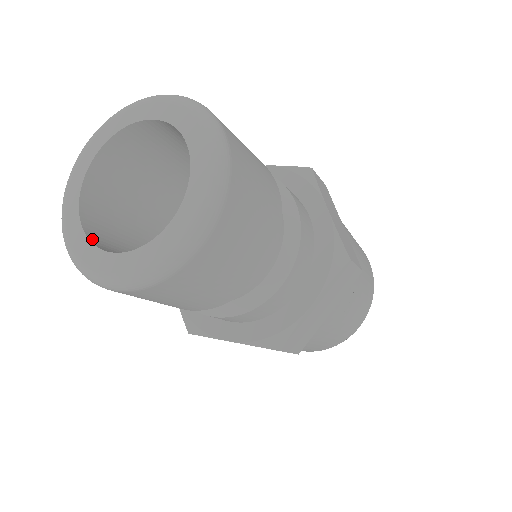
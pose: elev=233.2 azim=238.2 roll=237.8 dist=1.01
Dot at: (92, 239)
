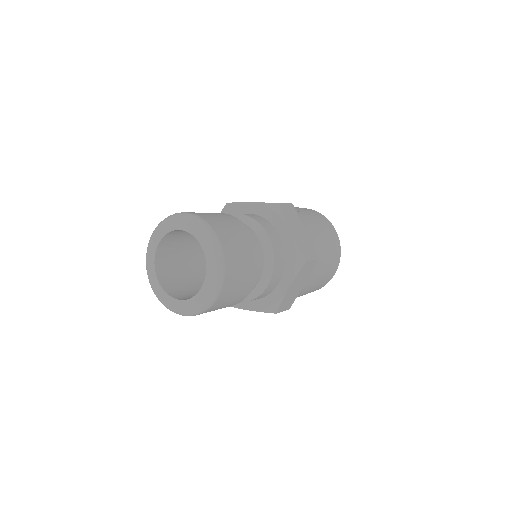
Dot at: (167, 291)
